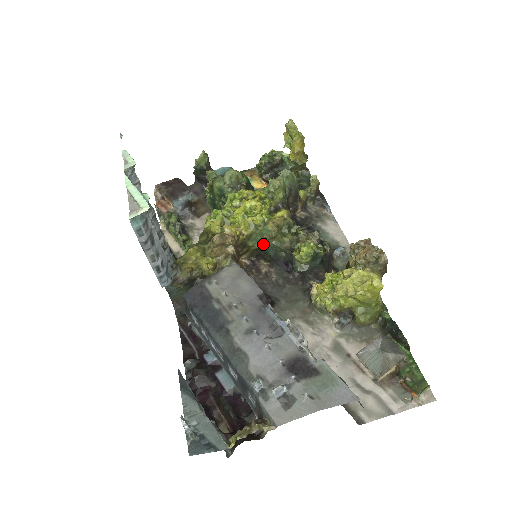
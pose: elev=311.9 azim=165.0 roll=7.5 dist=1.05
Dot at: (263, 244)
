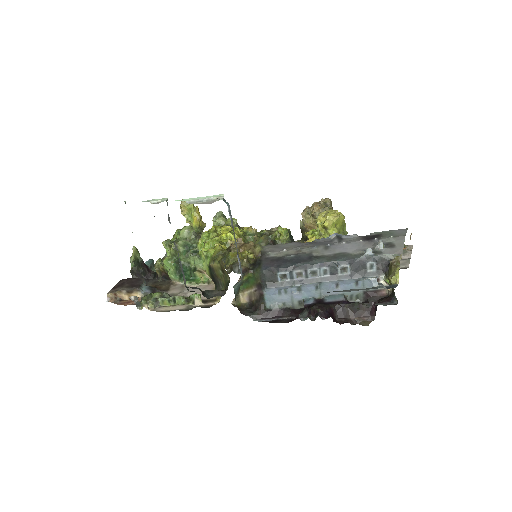
Dot at: occluded
